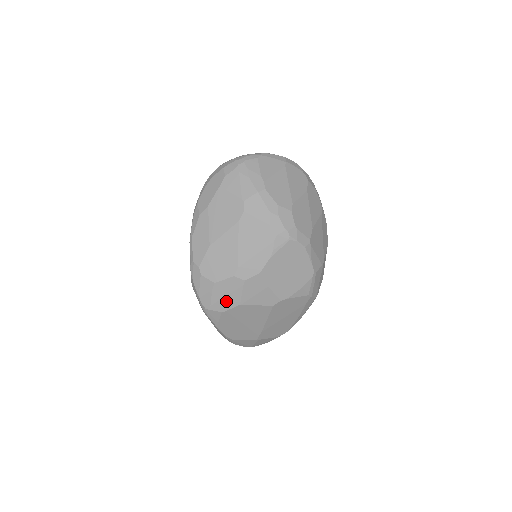
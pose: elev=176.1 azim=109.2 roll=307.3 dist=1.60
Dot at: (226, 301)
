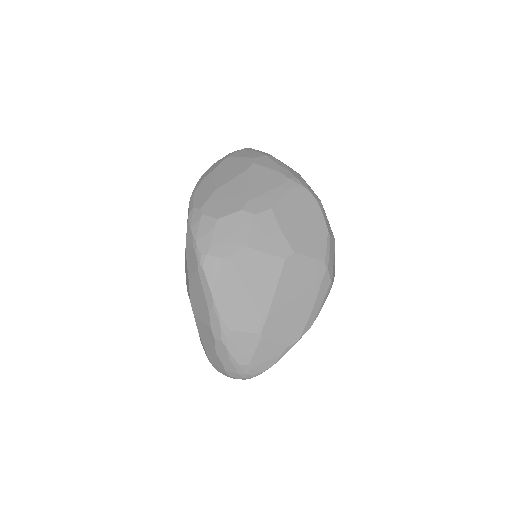
Dot at: (230, 242)
